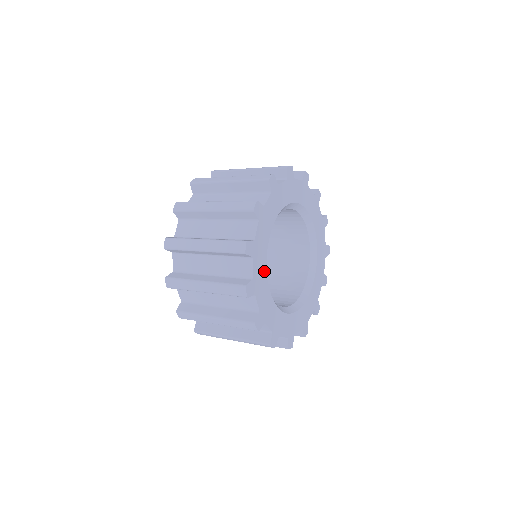
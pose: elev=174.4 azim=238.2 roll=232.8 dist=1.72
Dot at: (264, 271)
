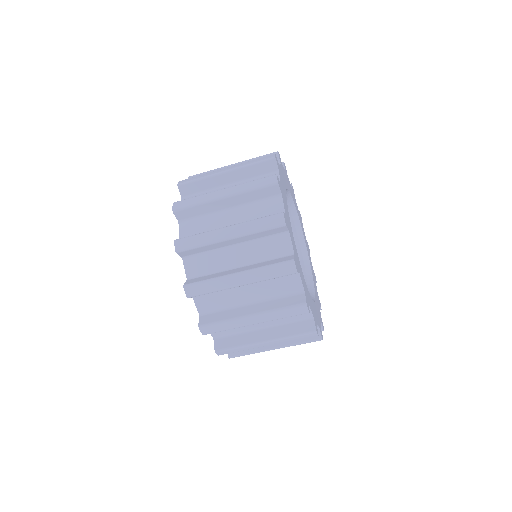
Dot at: (285, 198)
